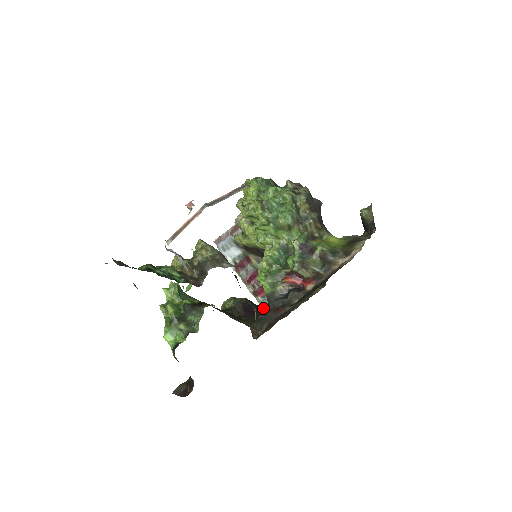
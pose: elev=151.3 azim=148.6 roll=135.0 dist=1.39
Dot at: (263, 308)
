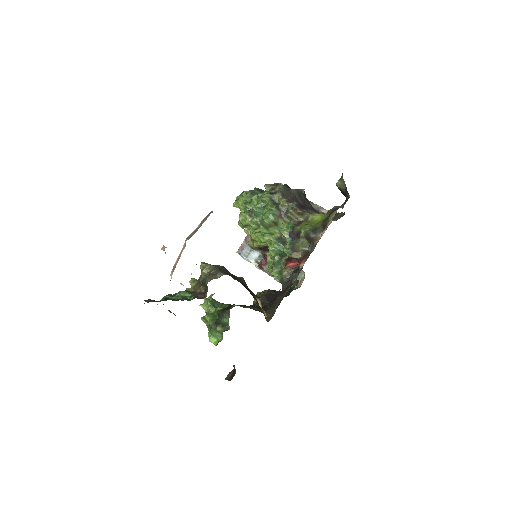
Dot at: occluded
